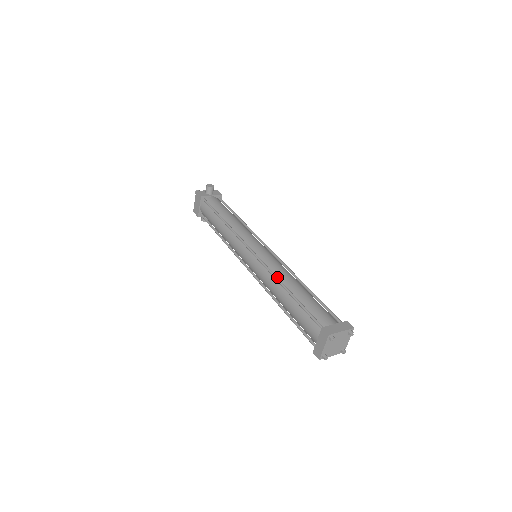
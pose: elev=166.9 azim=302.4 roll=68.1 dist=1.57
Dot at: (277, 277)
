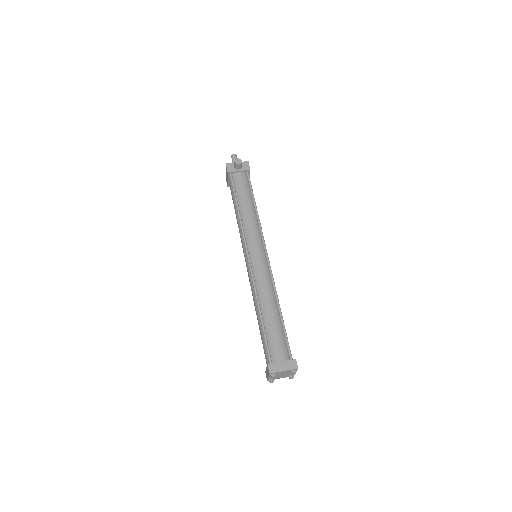
Dot at: (257, 295)
